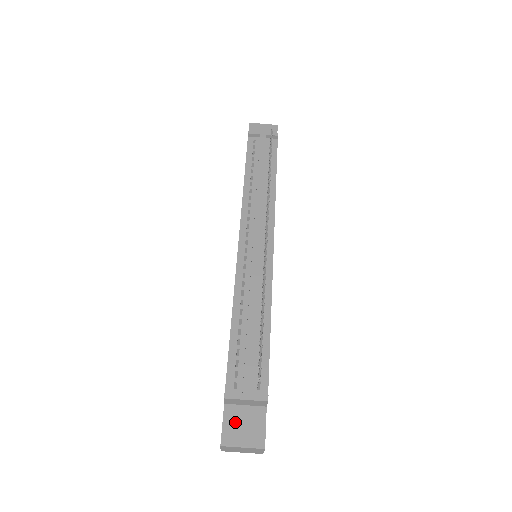
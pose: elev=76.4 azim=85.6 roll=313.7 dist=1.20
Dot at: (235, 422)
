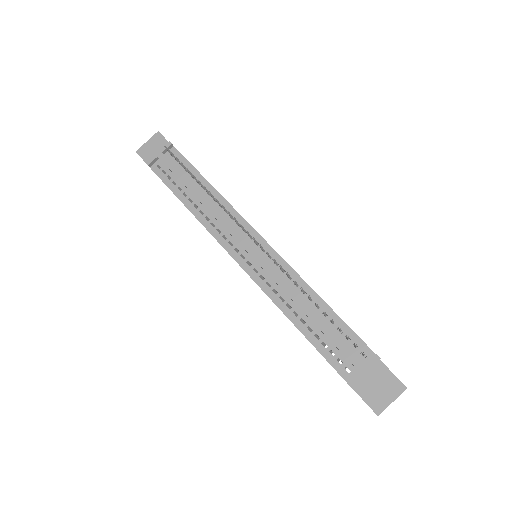
Dot at: (370, 391)
